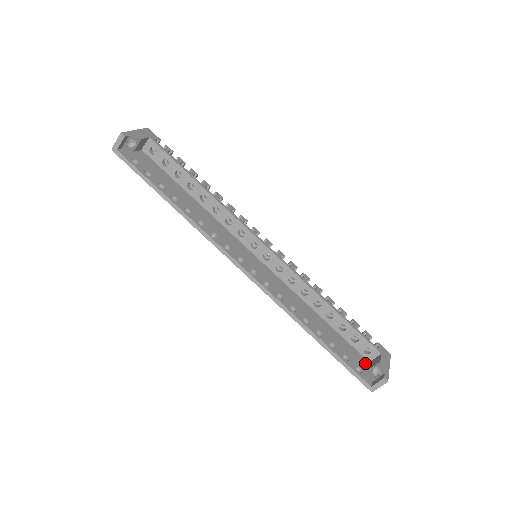
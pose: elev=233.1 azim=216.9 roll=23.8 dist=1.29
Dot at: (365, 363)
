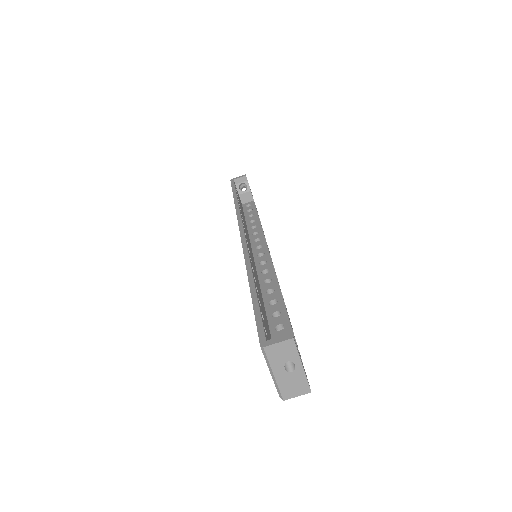
Dot at: occluded
